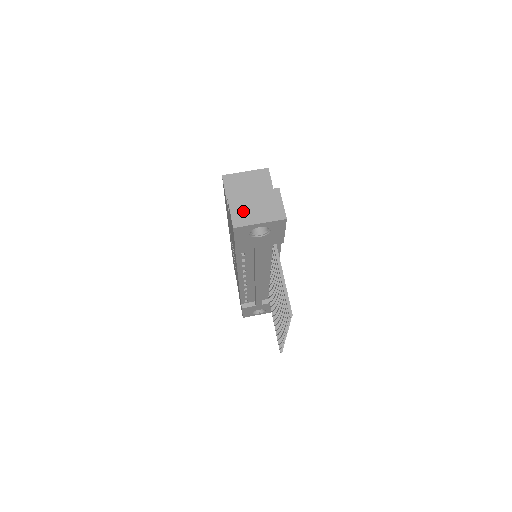
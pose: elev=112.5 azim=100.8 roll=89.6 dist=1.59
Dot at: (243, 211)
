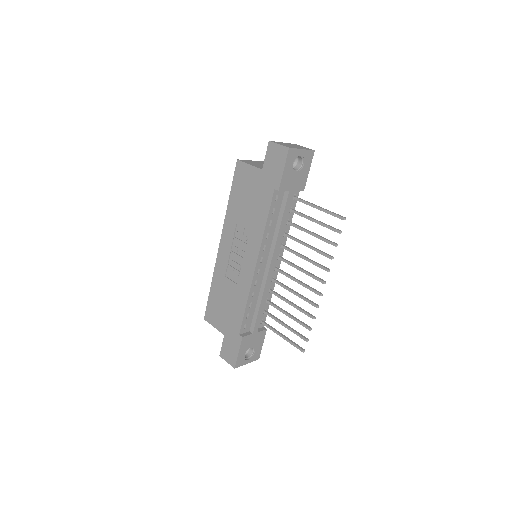
Dot at: (286, 145)
